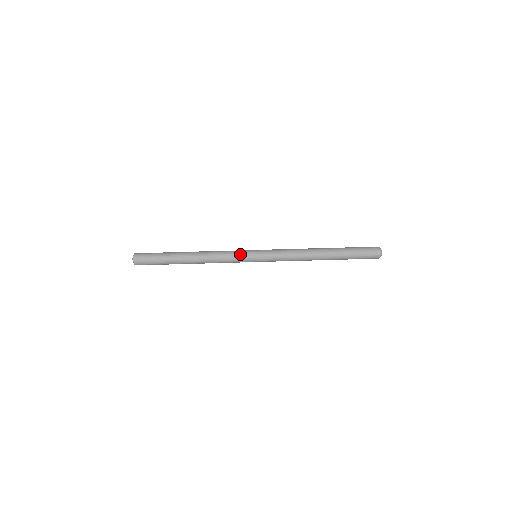
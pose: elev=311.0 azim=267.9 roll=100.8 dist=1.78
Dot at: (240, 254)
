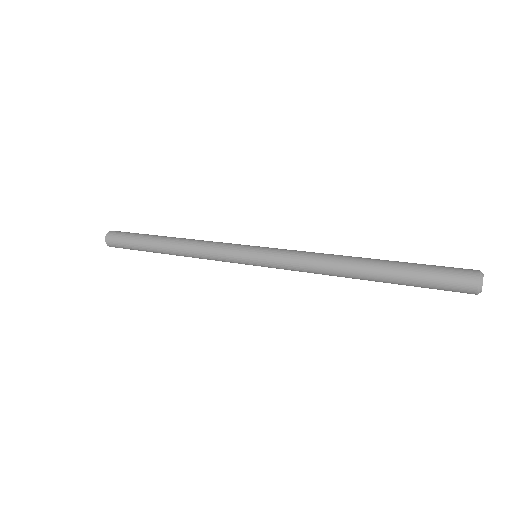
Dot at: (232, 245)
